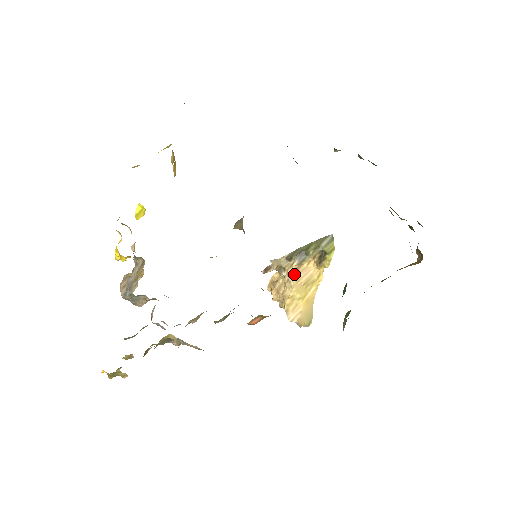
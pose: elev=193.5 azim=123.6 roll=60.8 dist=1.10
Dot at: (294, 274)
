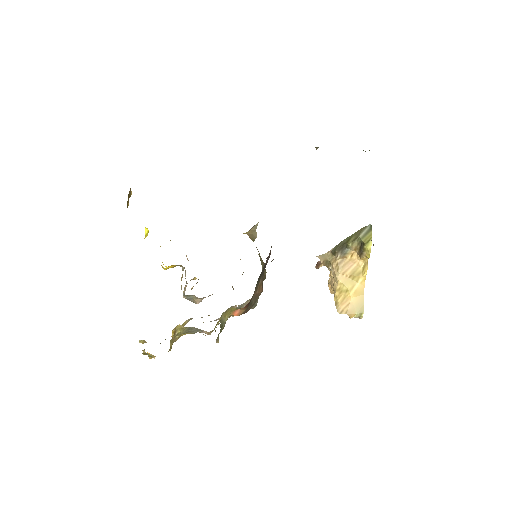
Dot at: (338, 267)
